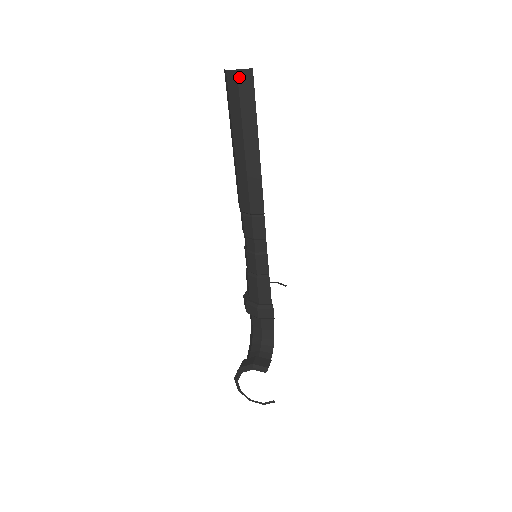
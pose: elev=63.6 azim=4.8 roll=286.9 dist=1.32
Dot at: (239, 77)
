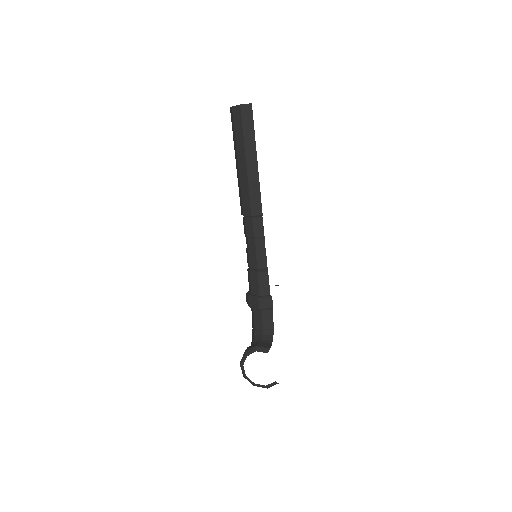
Dot at: (242, 110)
